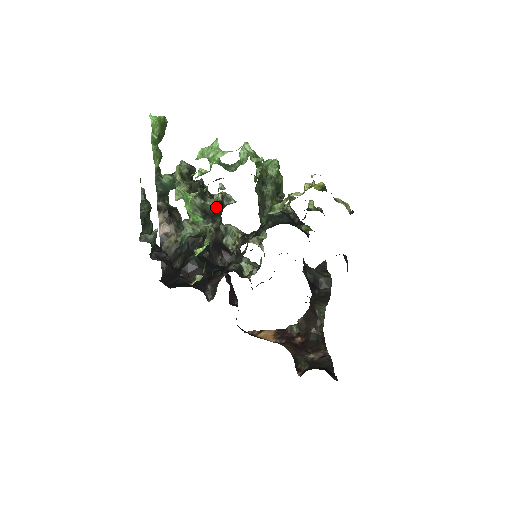
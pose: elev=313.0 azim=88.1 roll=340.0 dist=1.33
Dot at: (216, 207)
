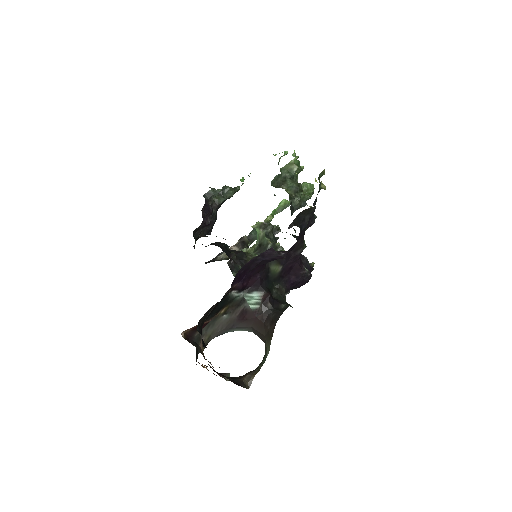
Dot at: (268, 243)
